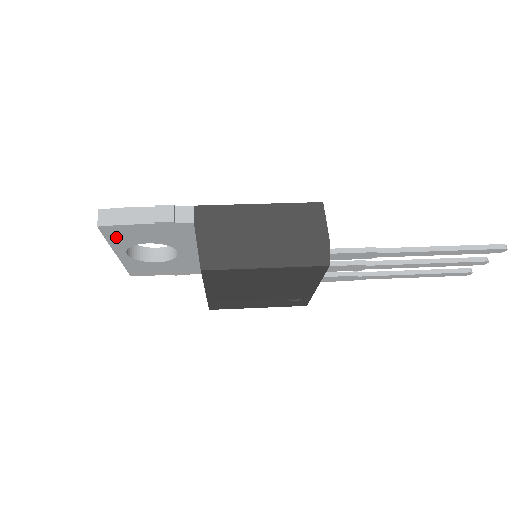
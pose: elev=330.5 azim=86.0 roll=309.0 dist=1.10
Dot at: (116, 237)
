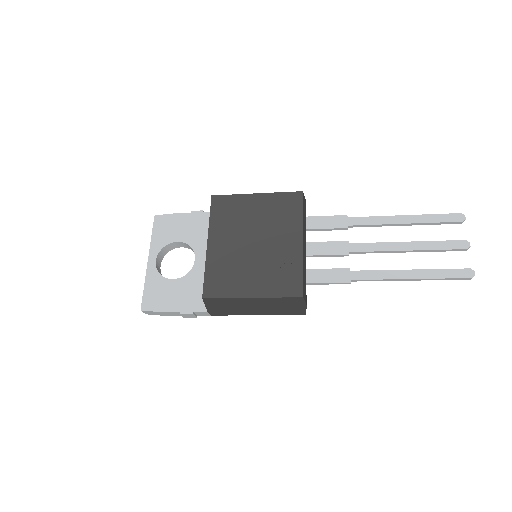
Dot at: (160, 232)
